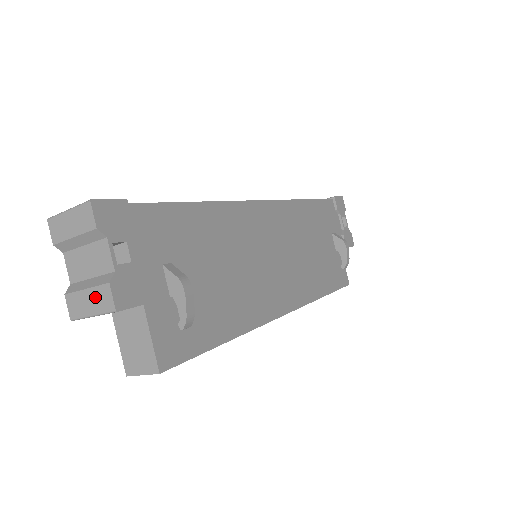
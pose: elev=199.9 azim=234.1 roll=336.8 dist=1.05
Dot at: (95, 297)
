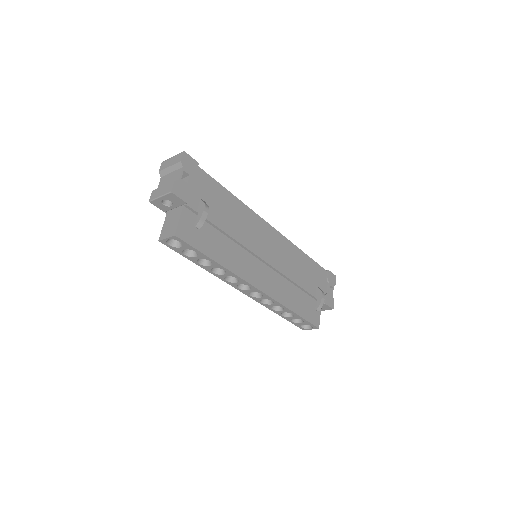
Dot at: (165, 188)
